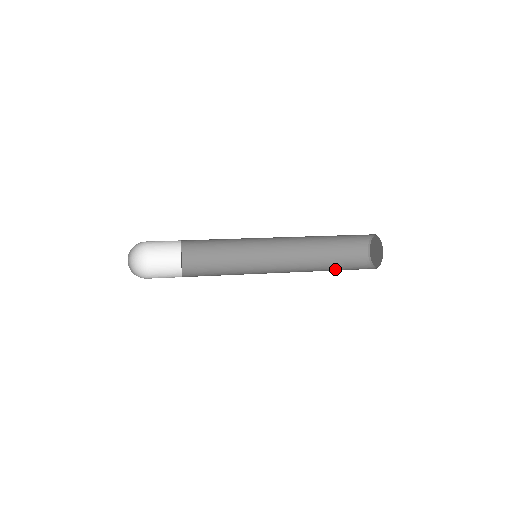
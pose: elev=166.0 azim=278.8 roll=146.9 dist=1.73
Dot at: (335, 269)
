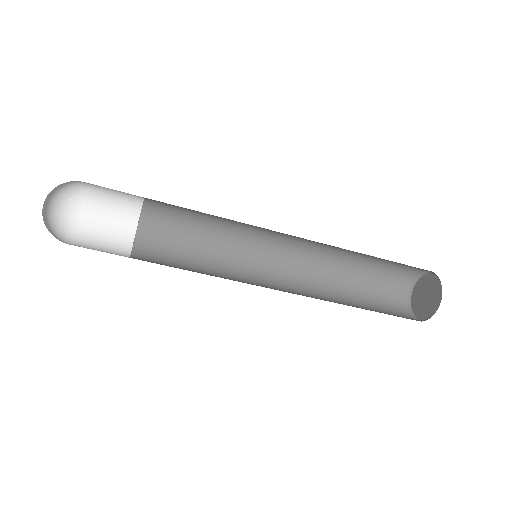
Dot at: (367, 309)
